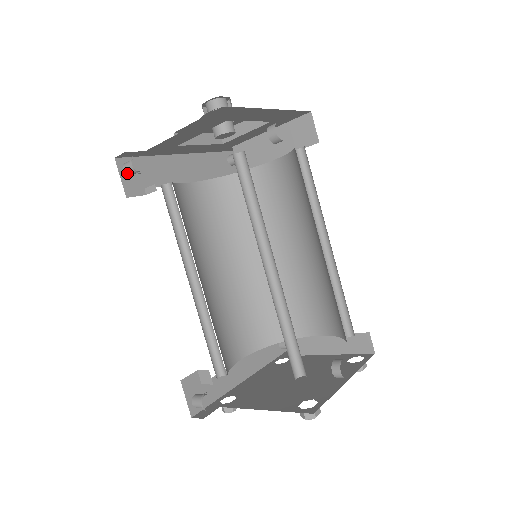
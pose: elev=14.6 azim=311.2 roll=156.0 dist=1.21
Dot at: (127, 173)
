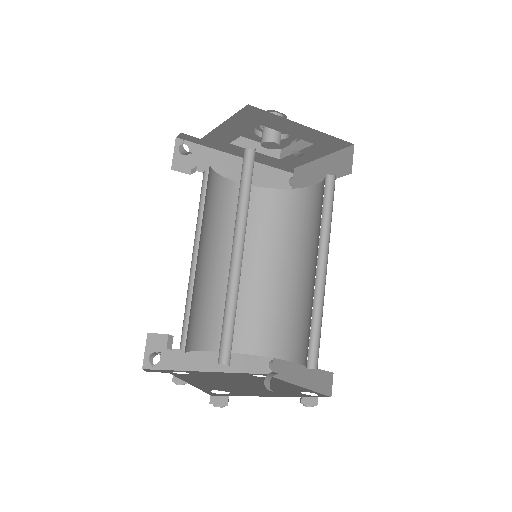
Dot at: (180, 152)
